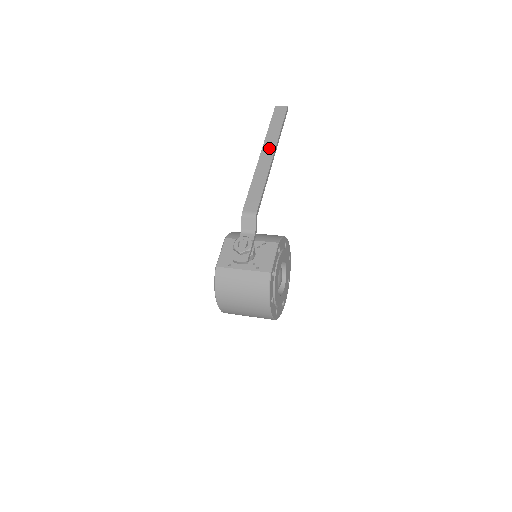
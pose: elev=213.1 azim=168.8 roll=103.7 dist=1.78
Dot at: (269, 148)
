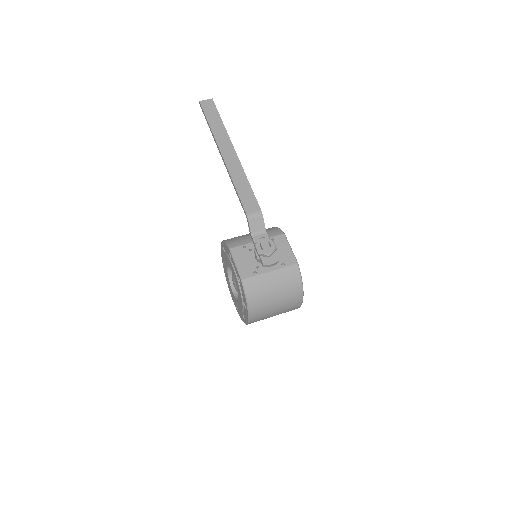
Dot at: (226, 145)
